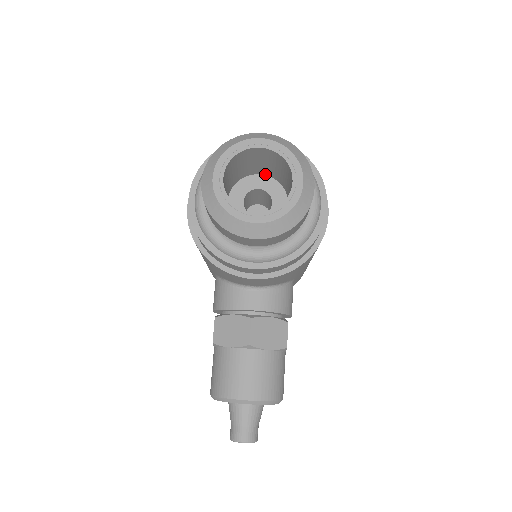
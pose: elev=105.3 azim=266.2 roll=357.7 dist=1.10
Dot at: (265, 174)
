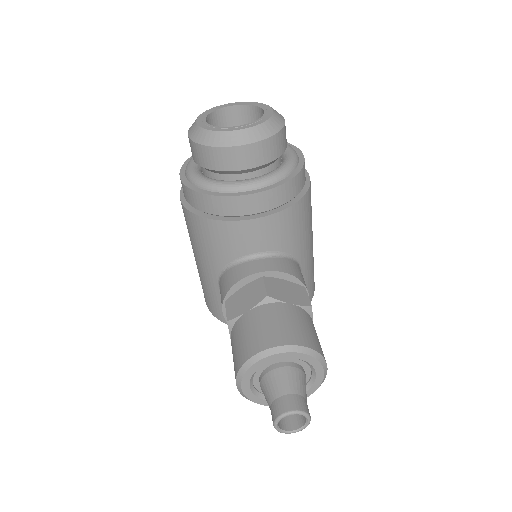
Dot at: occluded
